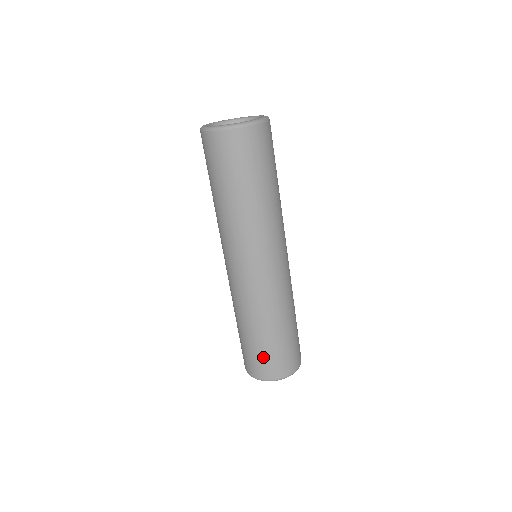
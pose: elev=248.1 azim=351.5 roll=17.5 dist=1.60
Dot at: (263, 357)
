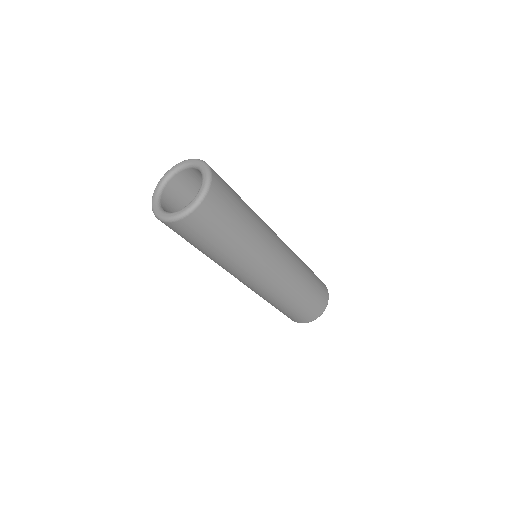
Dot at: occluded
